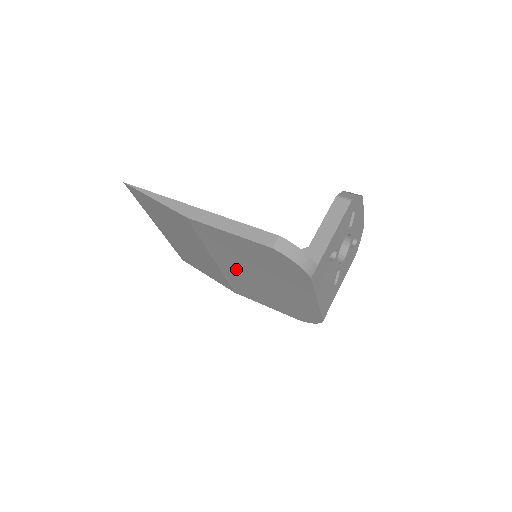
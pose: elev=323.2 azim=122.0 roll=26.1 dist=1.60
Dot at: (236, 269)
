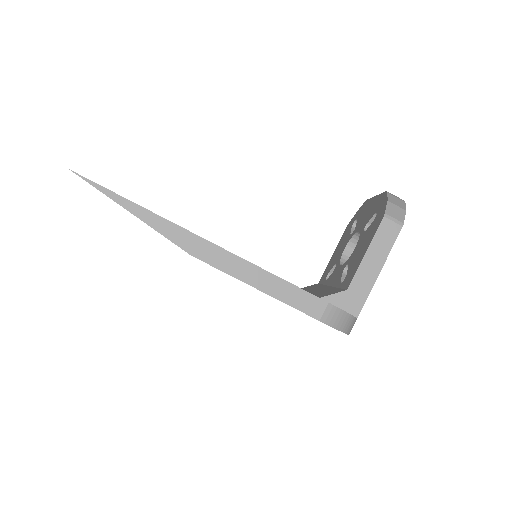
Dot at: occluded
